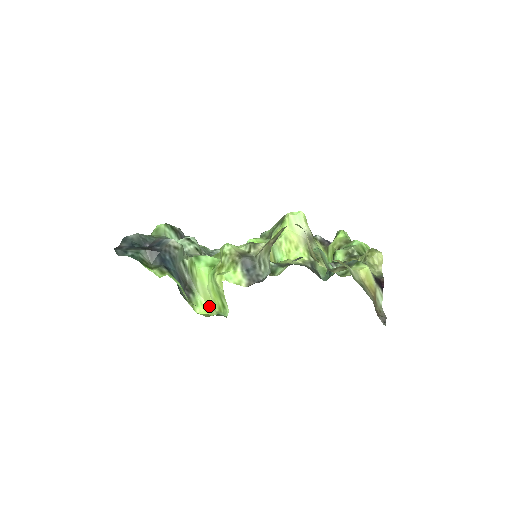
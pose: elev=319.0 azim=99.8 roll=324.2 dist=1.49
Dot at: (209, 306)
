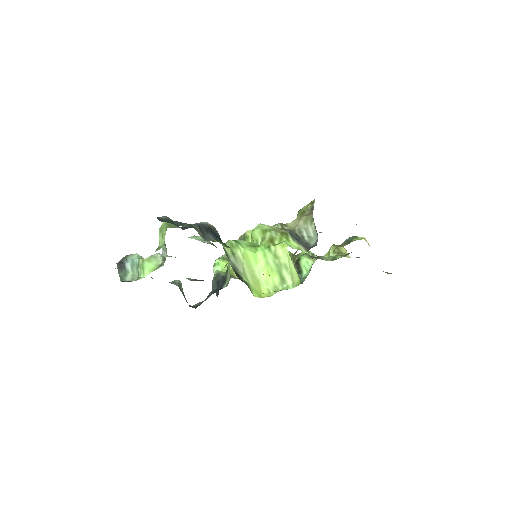
Dot at: (259, 291)
